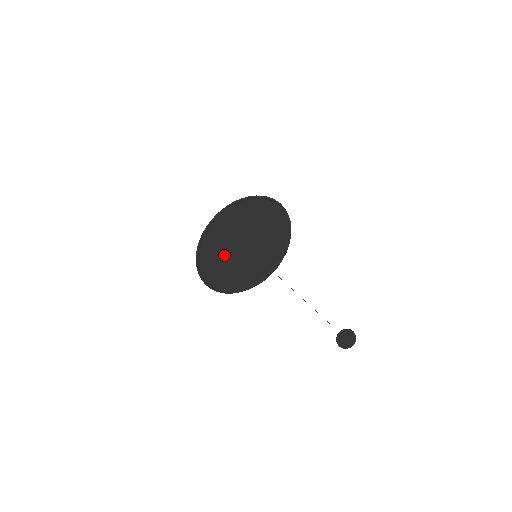
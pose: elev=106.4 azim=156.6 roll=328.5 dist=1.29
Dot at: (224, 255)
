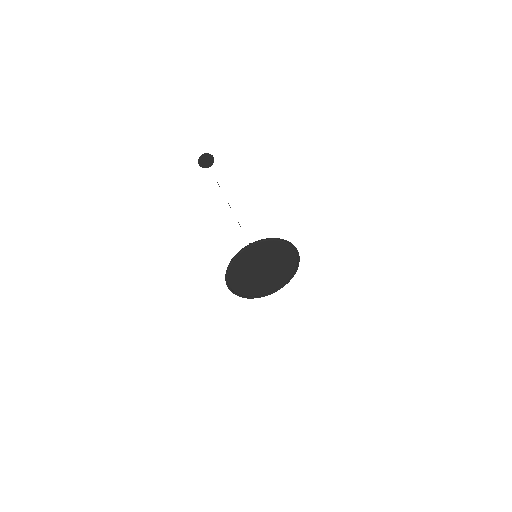
Dot at: (250, 278)
